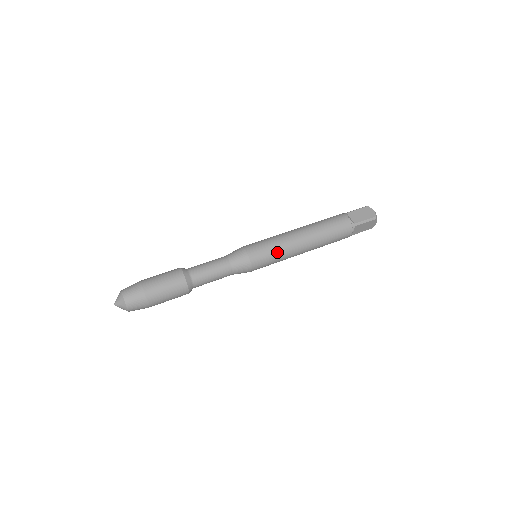
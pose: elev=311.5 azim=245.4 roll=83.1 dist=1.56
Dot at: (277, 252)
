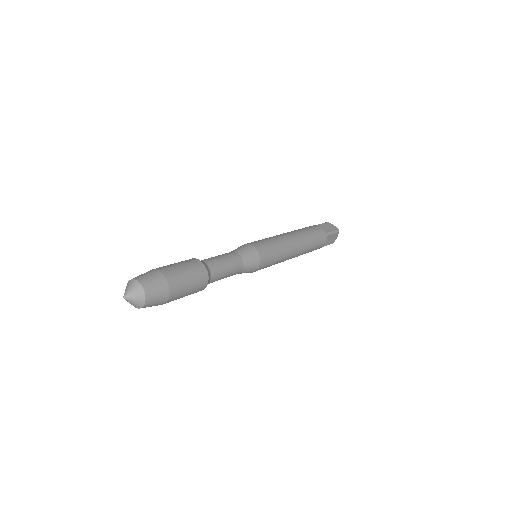
Dot at: (279, 250)
